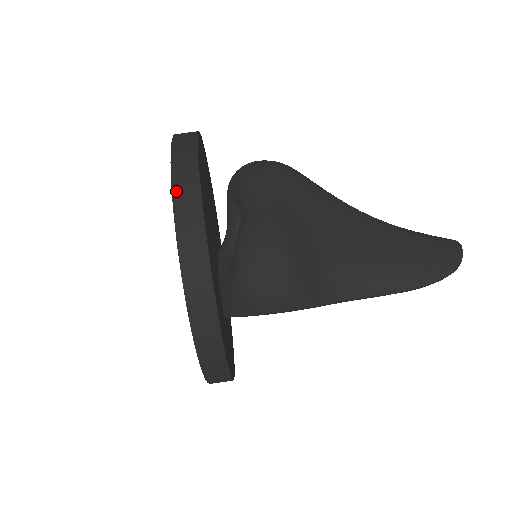
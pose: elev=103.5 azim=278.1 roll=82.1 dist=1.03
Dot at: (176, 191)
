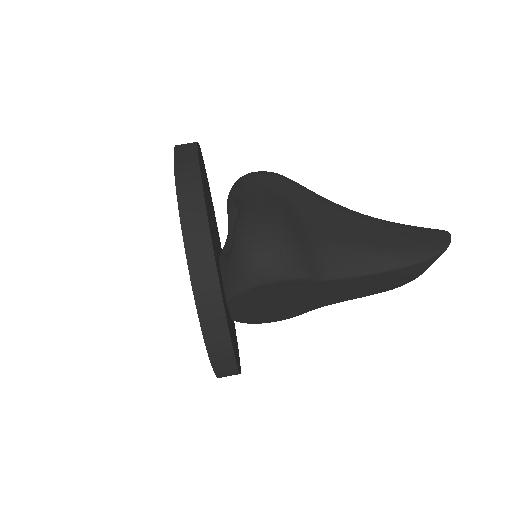
Dot at: (178, 169)
